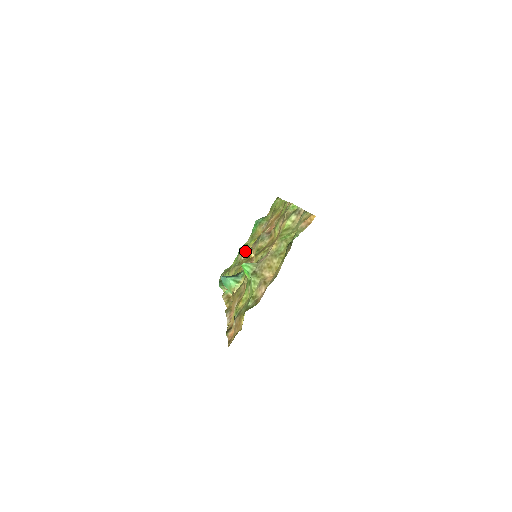
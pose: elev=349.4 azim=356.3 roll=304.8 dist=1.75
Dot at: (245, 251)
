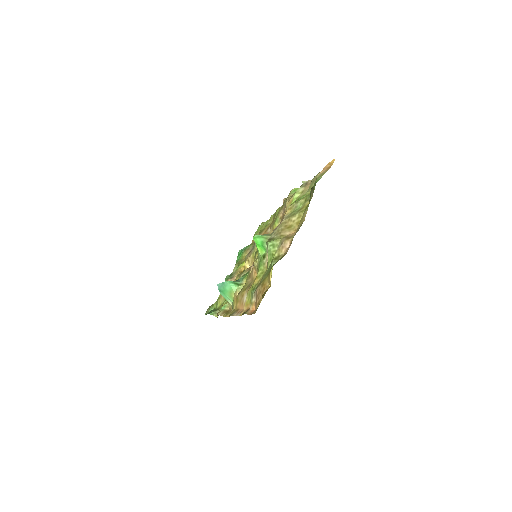
Dot at: (234, 274)
